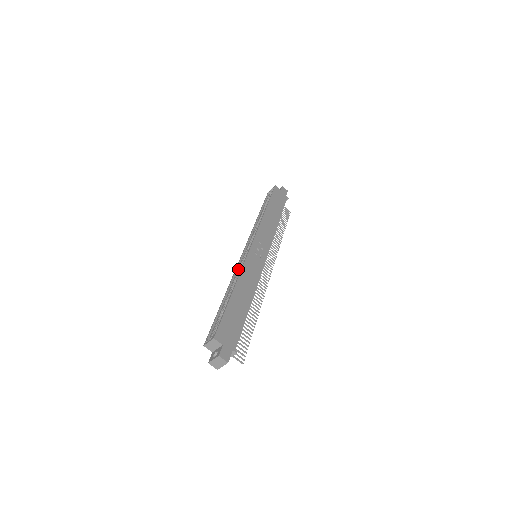
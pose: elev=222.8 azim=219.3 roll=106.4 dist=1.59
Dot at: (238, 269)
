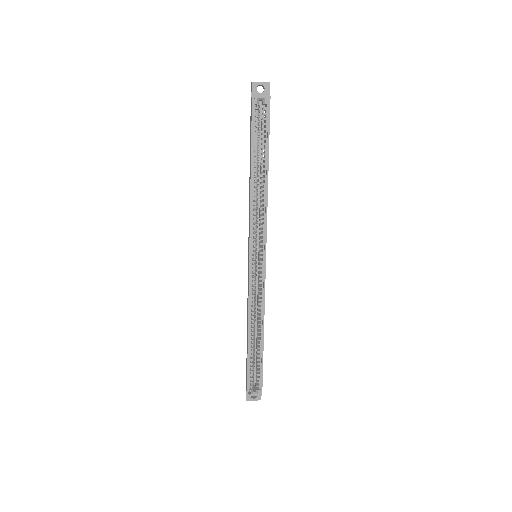
Dot at: (252, 293)
